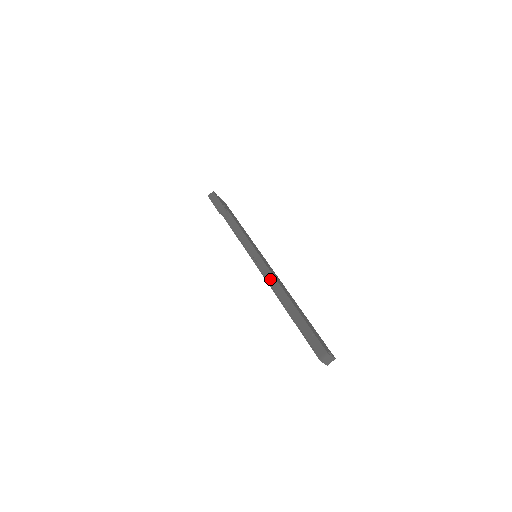
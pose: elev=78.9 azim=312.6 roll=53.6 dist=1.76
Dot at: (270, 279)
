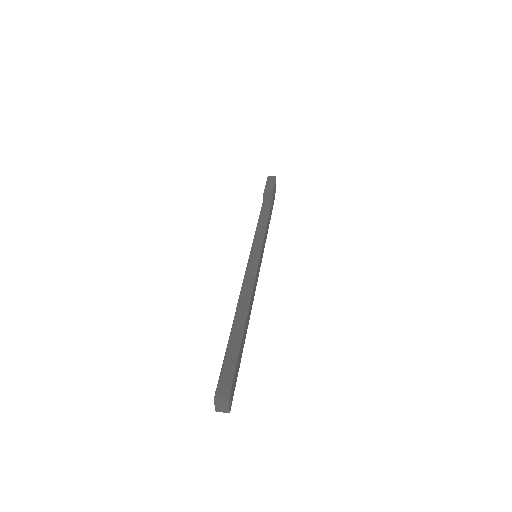
Dot at: (248, 284)
